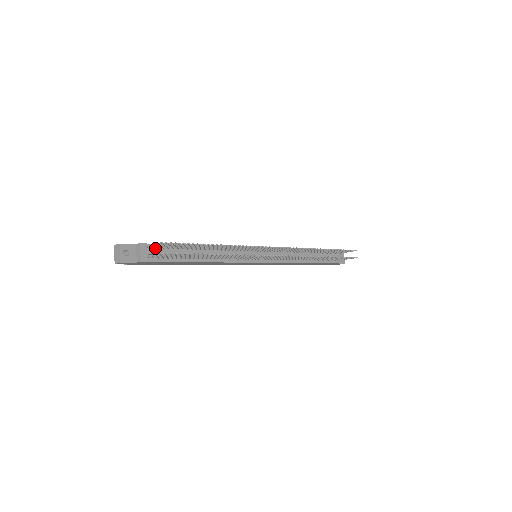
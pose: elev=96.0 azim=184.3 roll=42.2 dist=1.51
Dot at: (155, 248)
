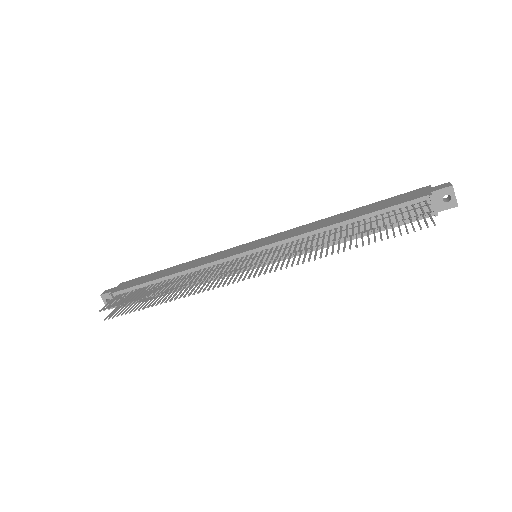
Dot at: (126, 293)
